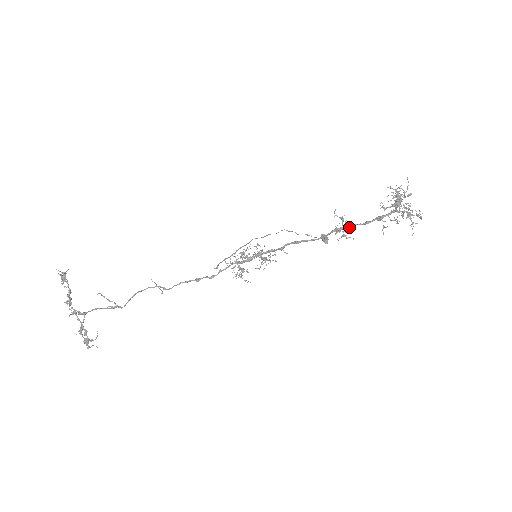
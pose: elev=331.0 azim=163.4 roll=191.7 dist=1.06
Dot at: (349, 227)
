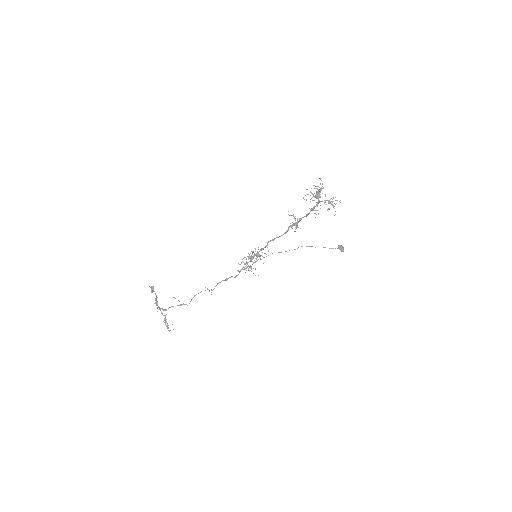
Dot at: occluded
